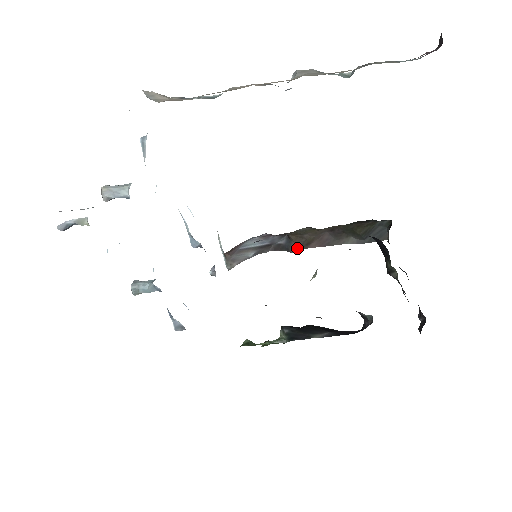
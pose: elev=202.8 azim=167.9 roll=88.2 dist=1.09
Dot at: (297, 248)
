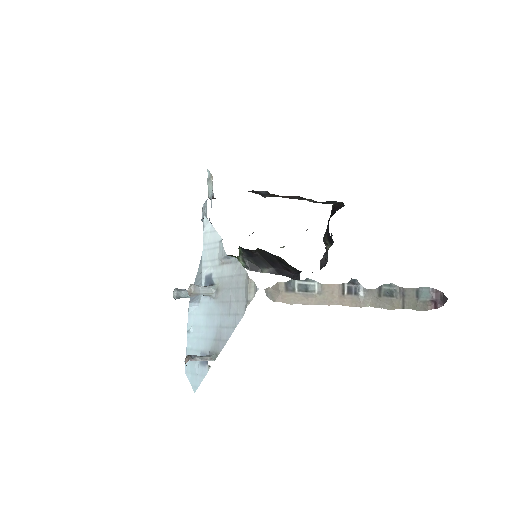
Dot at: occluded
